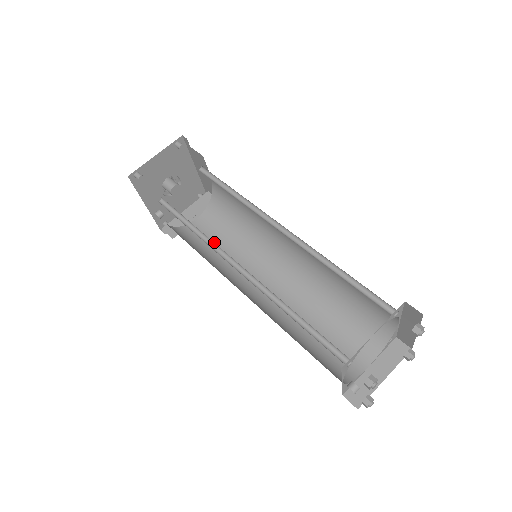
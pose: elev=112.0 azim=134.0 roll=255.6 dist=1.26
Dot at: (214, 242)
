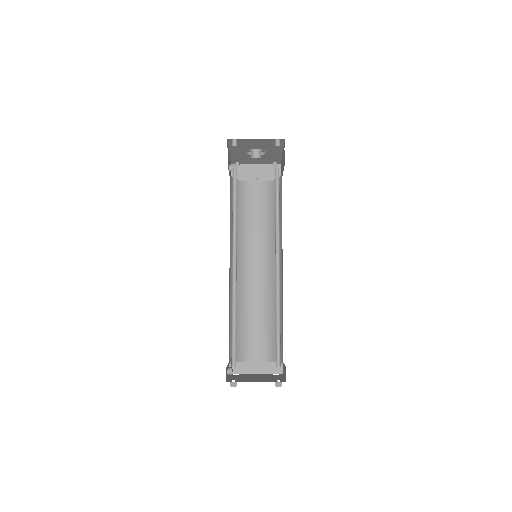
Dot at: (251, 211)
